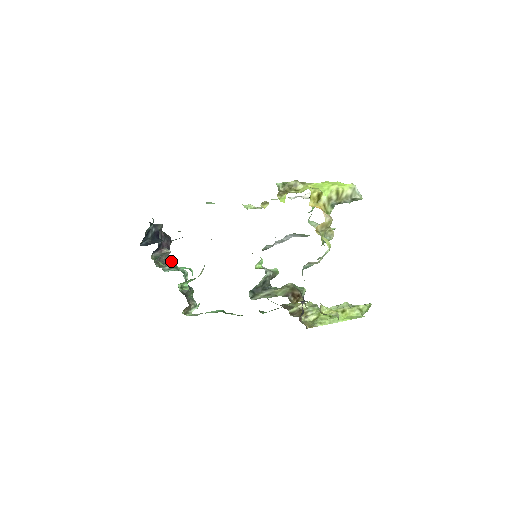
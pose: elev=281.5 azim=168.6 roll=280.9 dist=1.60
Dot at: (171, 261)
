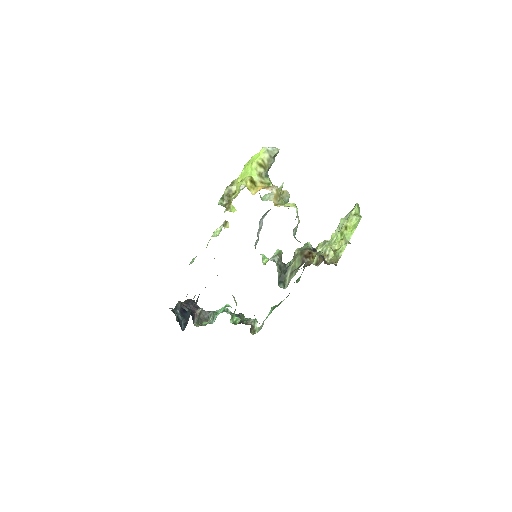
Dot at: (208, 312)
